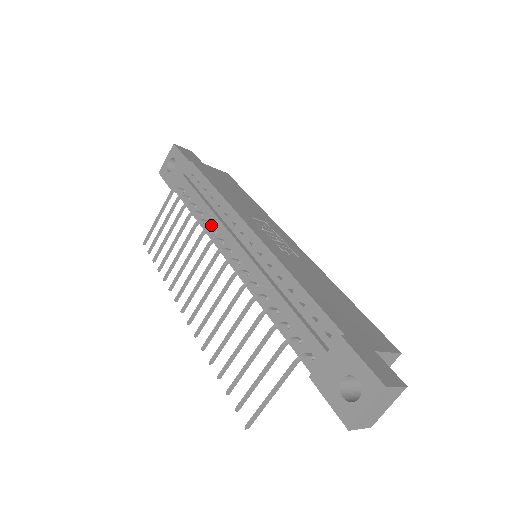
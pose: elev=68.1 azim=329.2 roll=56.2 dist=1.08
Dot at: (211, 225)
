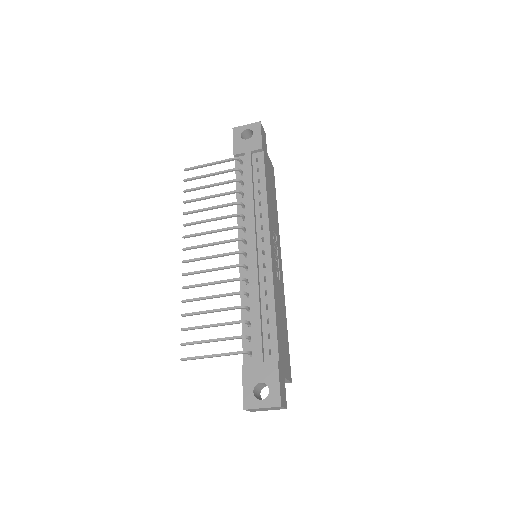
Dot at: (245, 211)
